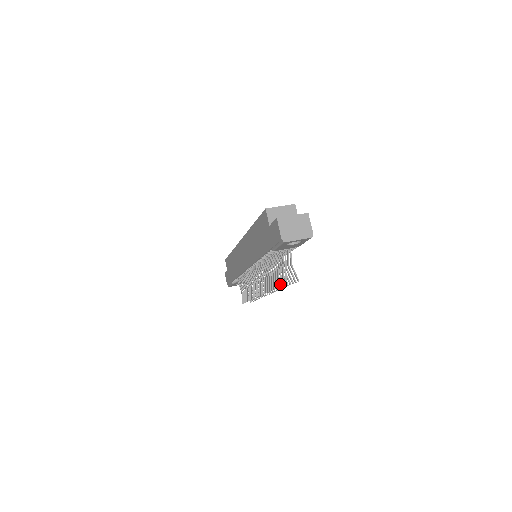
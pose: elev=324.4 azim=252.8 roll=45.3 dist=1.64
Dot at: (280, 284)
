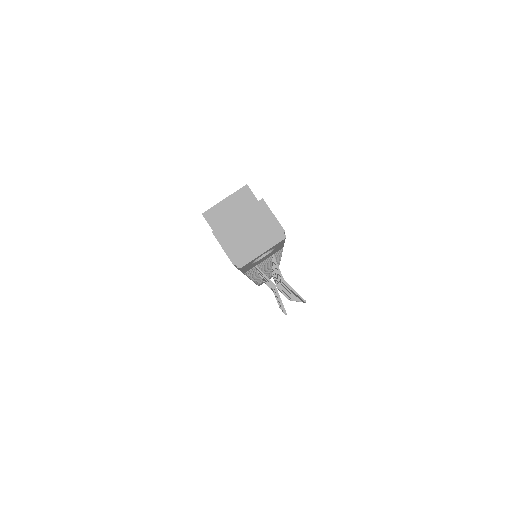
Dot at: occluded
